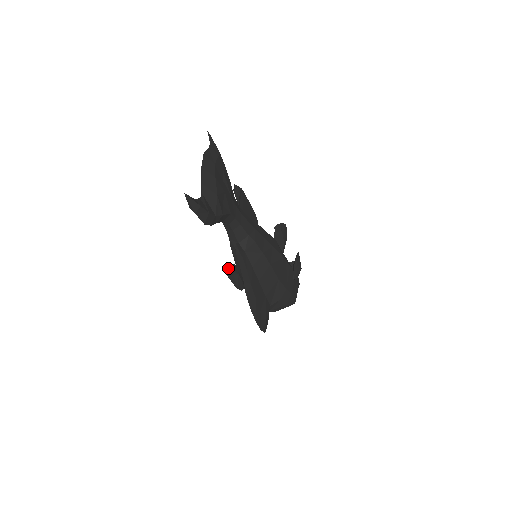
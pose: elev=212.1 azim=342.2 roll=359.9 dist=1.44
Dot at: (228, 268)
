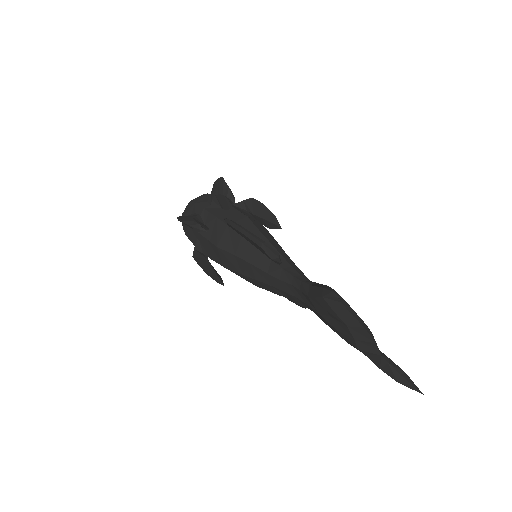
Dot at: (212, 277)
